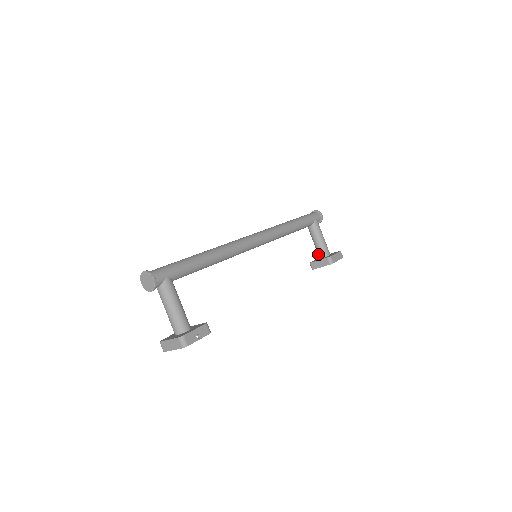
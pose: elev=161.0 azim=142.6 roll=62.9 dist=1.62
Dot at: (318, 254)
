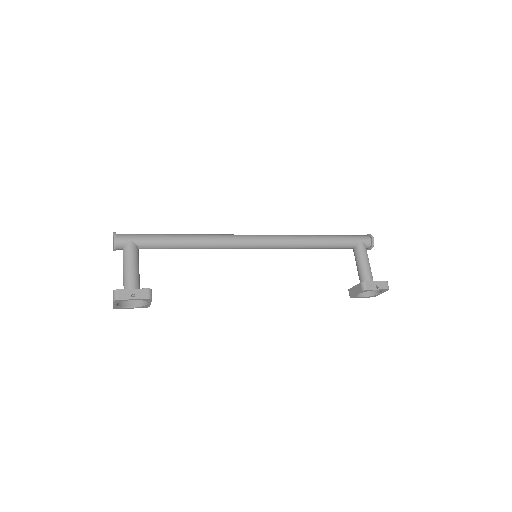
Dot at: occluded
